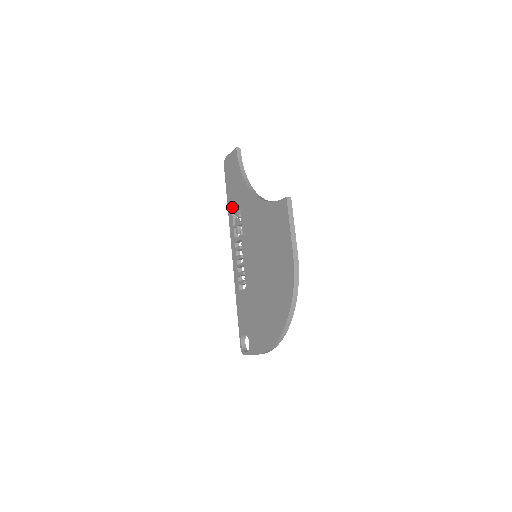
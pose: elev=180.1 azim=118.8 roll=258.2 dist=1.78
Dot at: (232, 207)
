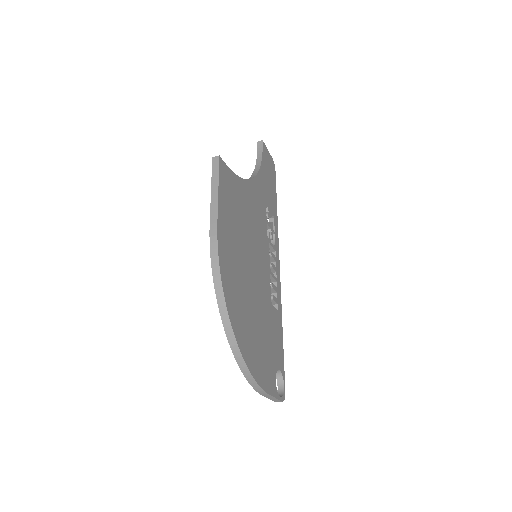
Dot at: occluded
